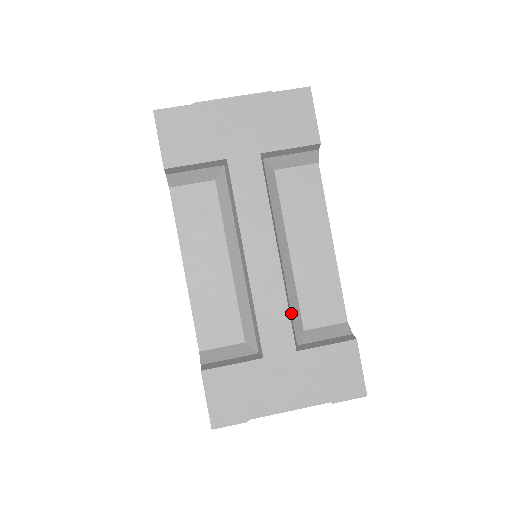
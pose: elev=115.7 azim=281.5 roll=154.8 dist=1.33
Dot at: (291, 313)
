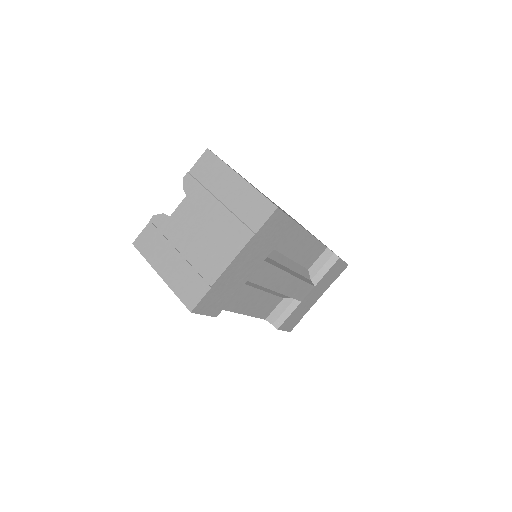
Dot at: (304, 277)
